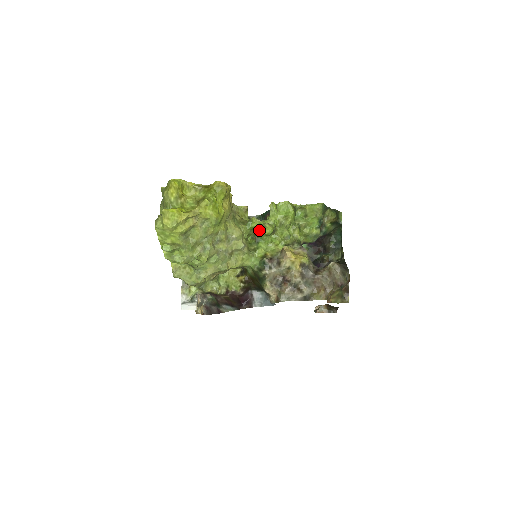
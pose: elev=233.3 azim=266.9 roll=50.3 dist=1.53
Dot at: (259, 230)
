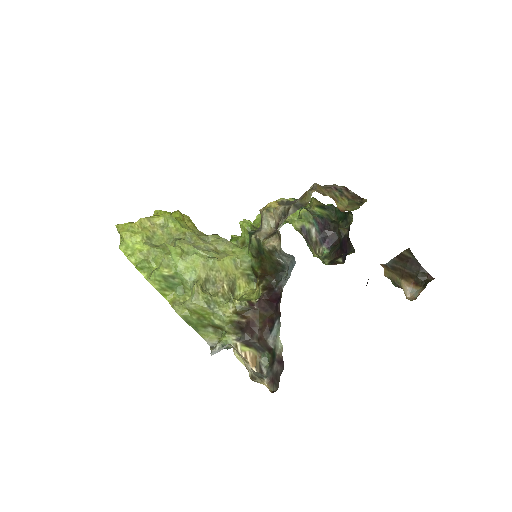
Dot at: (242, 236)
